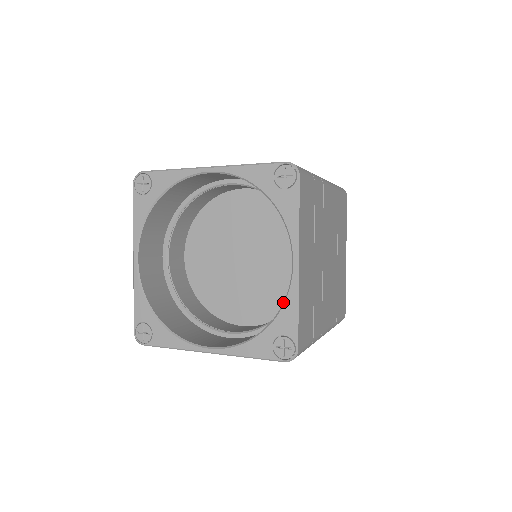
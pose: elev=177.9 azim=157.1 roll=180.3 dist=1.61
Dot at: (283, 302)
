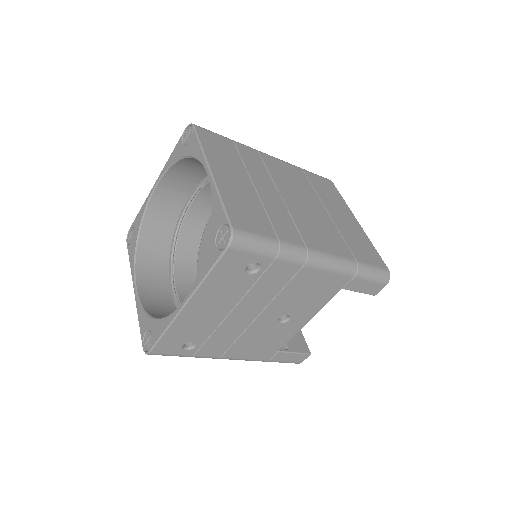
Dot at: (212, 206)
